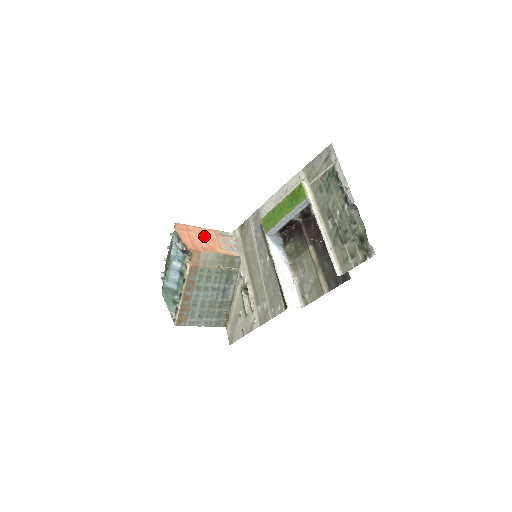
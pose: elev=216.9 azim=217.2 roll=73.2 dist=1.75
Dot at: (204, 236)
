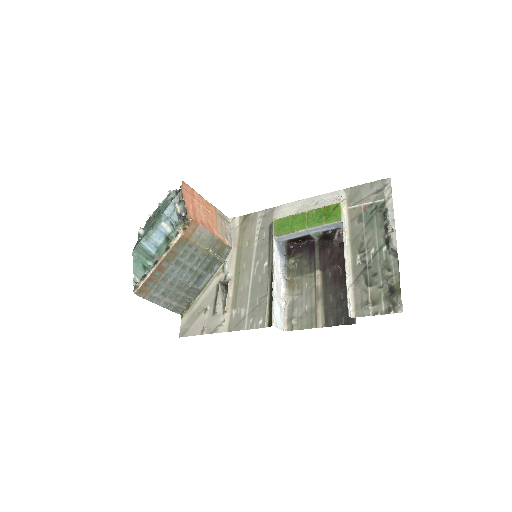
Dot at: (205, 209)
